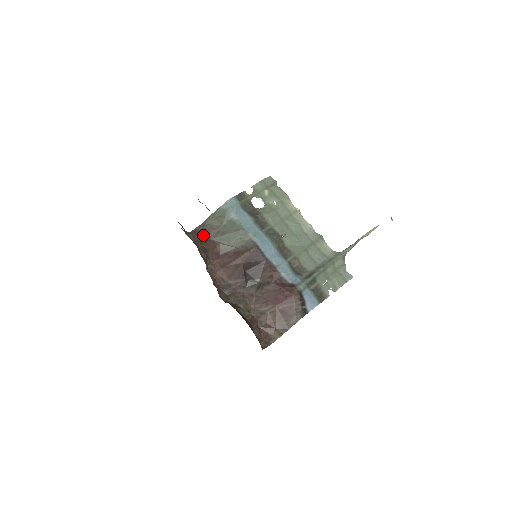
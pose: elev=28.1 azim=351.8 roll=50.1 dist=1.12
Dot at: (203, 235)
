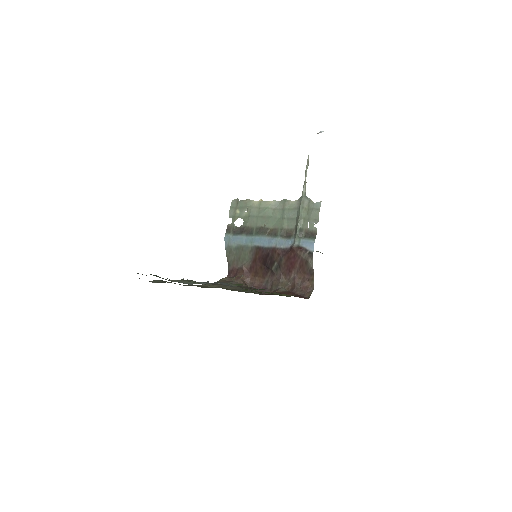
Dot at: (233, 270)
